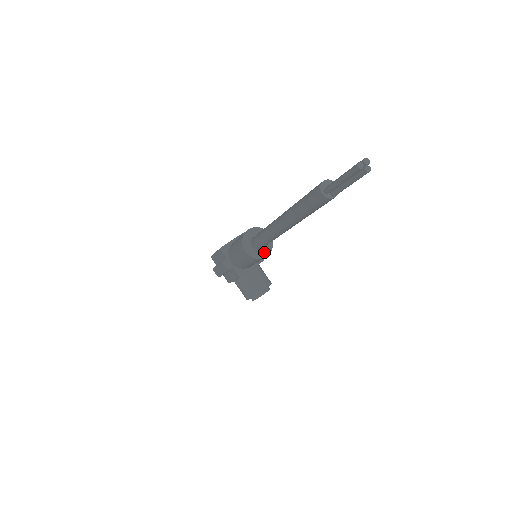
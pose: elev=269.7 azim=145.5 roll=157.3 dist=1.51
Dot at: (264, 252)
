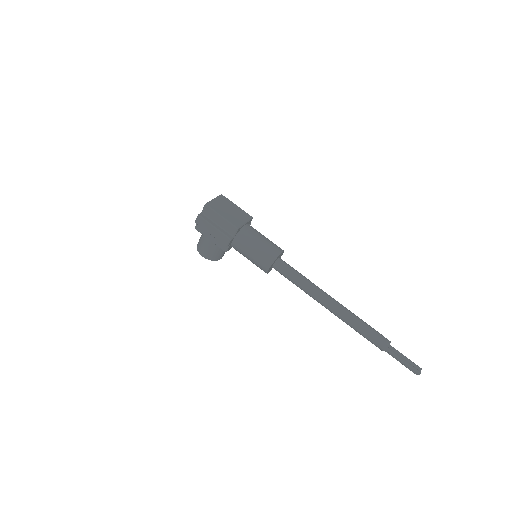
Dot at: (271, 269)
